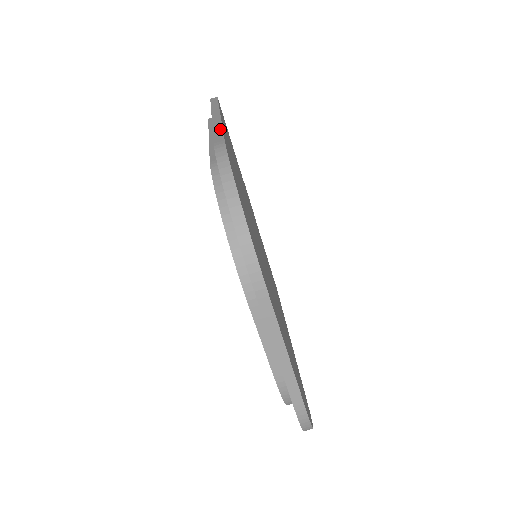
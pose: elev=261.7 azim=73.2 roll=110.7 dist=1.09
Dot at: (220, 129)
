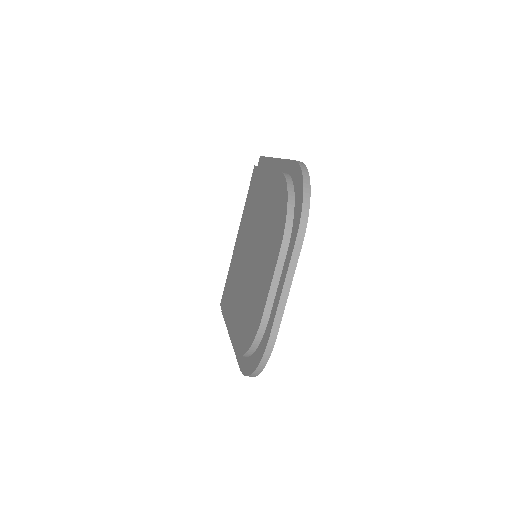
Dot at: occluded
